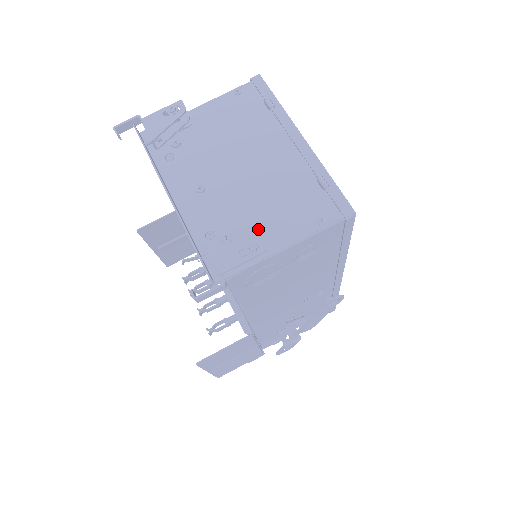
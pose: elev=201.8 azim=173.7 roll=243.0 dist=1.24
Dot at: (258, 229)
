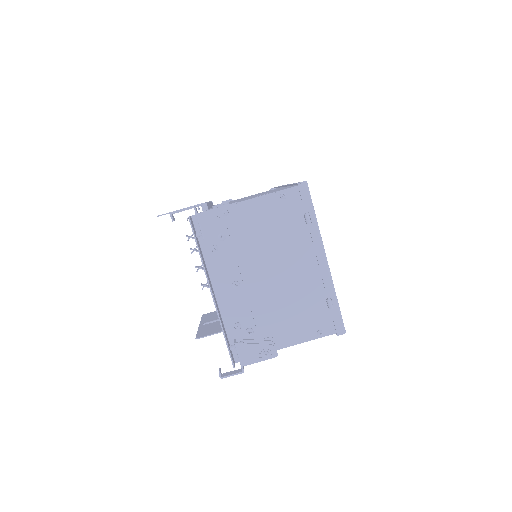
Dot at: (274, 328)
